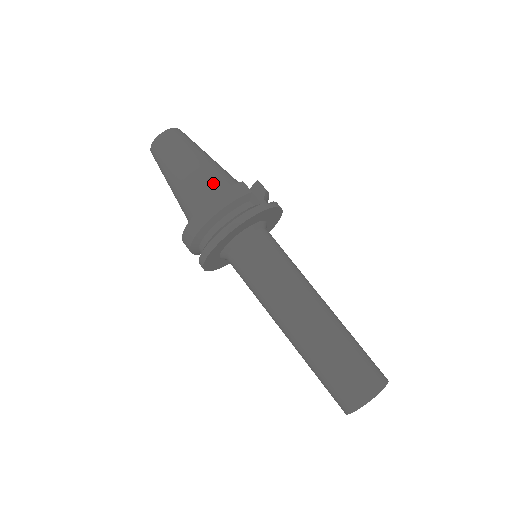
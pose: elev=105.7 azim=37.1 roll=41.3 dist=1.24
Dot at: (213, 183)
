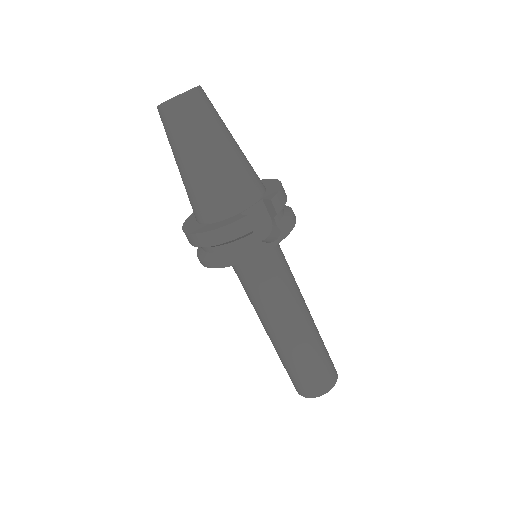
Dot at: (217, 198)
